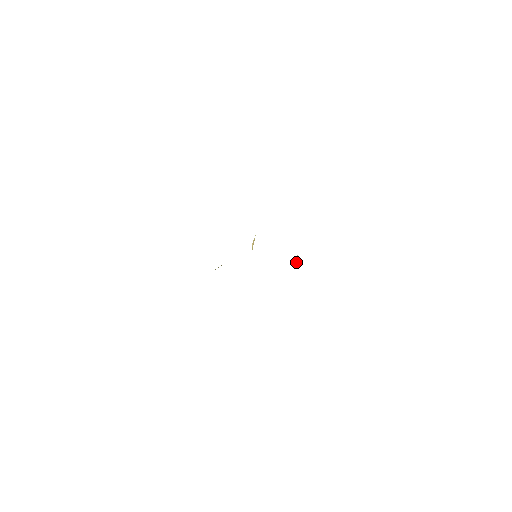
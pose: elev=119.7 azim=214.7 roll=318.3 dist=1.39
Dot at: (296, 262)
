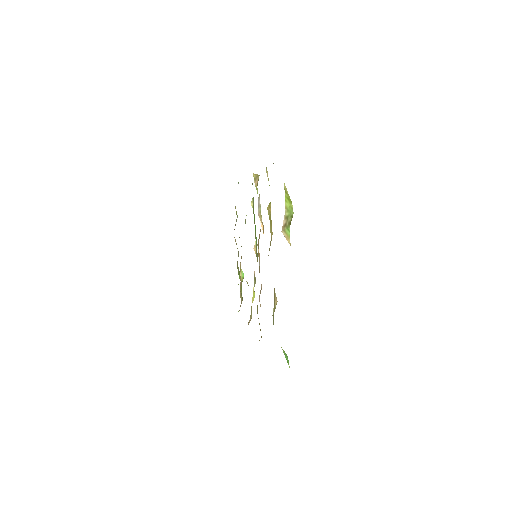
Dot at: occluded
